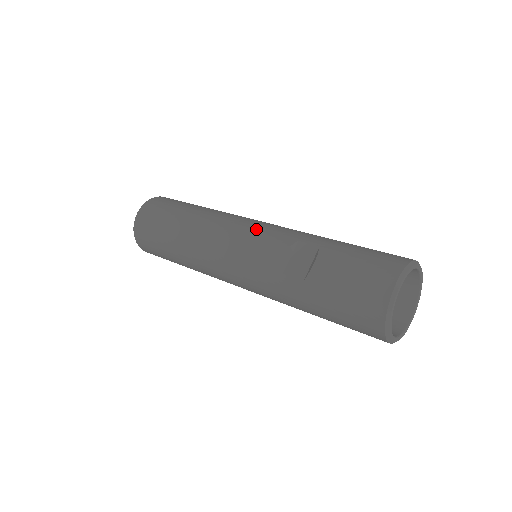
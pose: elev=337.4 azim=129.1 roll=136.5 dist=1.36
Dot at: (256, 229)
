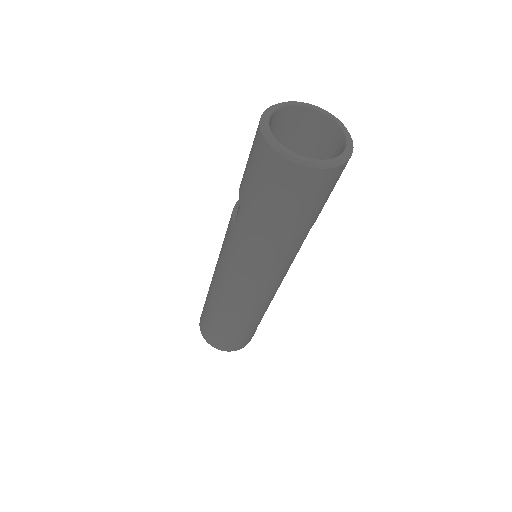
Dot at: occluded
